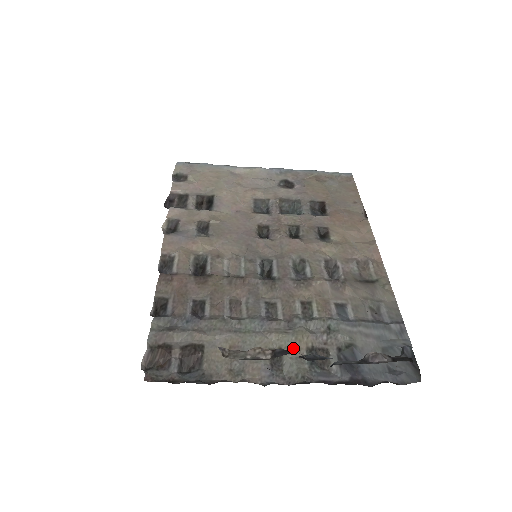
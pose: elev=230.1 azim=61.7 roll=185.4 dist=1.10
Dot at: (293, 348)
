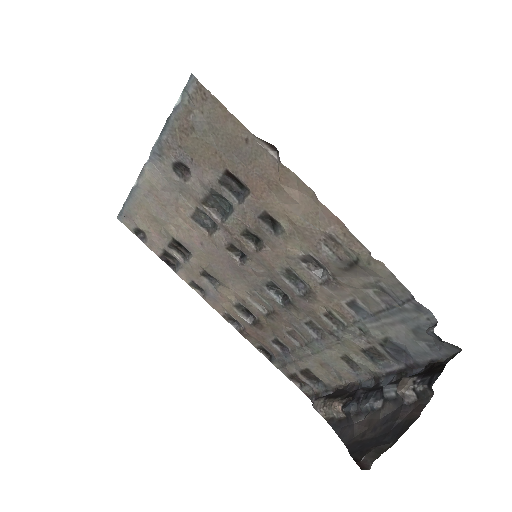
Dot at: (353, 353)
